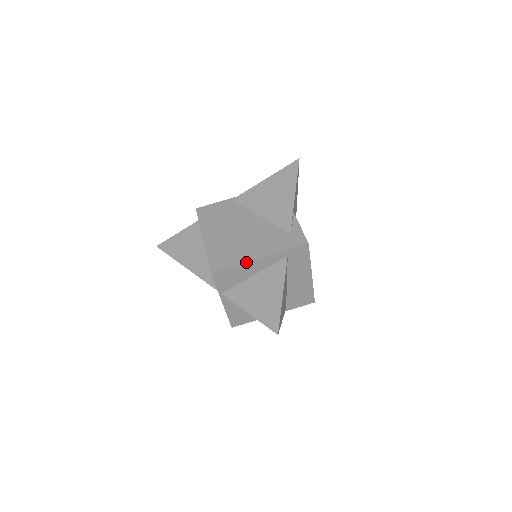
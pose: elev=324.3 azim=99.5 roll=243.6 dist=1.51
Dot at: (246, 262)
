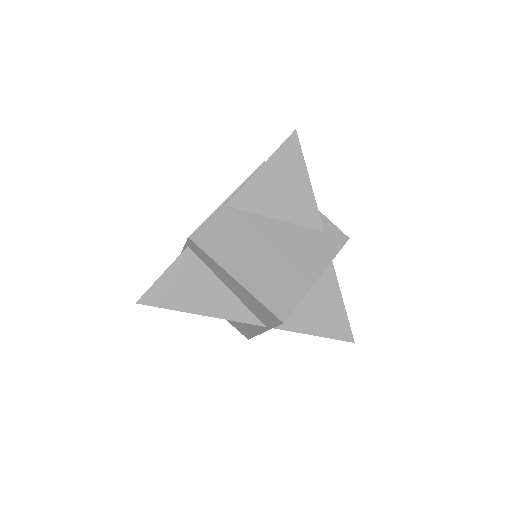
Dot at: occluded
